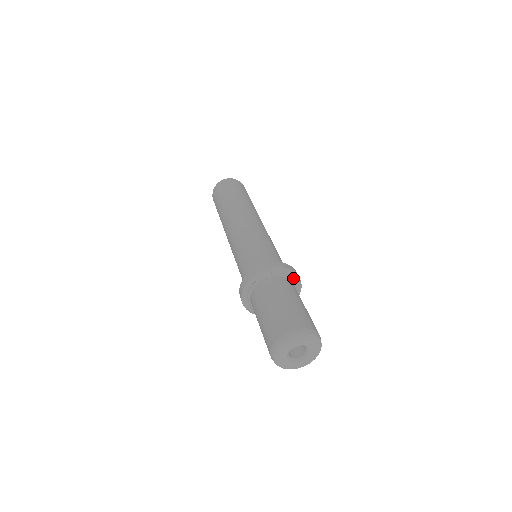
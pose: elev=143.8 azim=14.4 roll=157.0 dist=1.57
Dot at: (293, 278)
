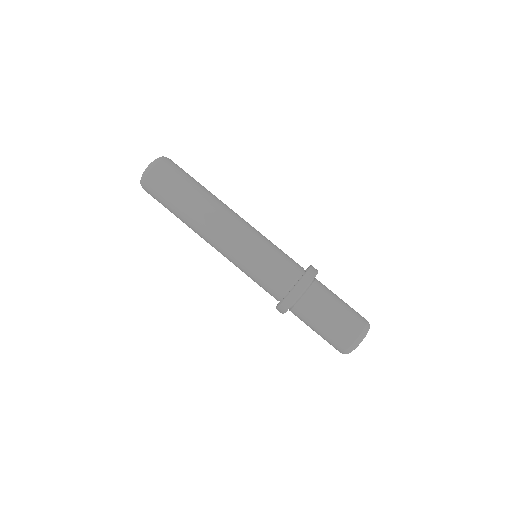
Dot at: occluded
